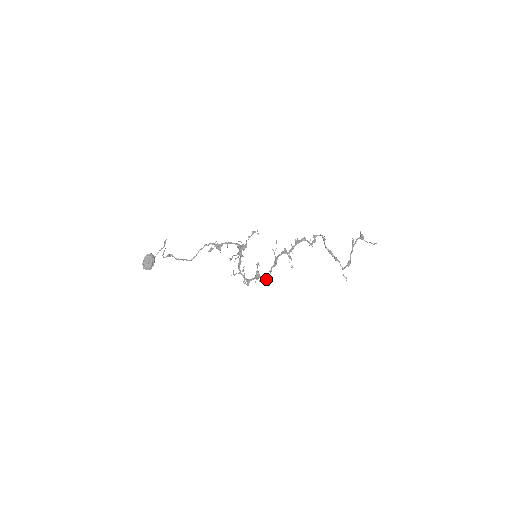
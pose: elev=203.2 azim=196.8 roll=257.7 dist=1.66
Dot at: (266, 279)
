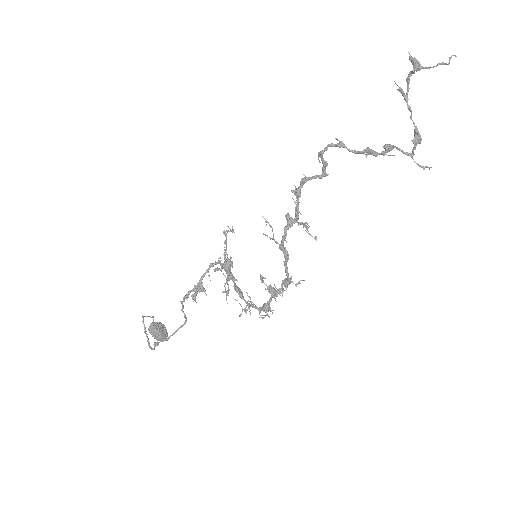
Dot at: (290, 282)
